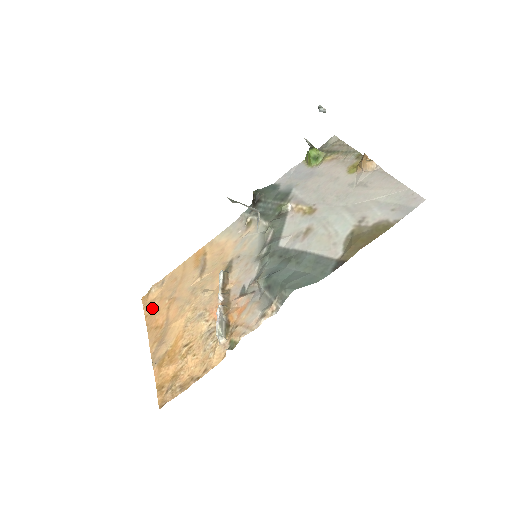
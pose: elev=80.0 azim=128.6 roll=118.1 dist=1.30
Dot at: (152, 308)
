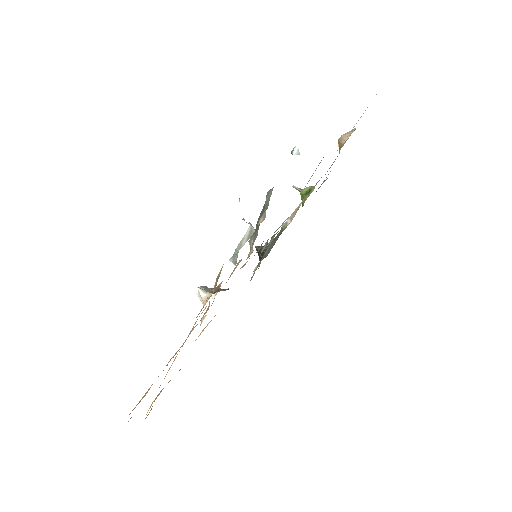
Dot at: (151, 405)
